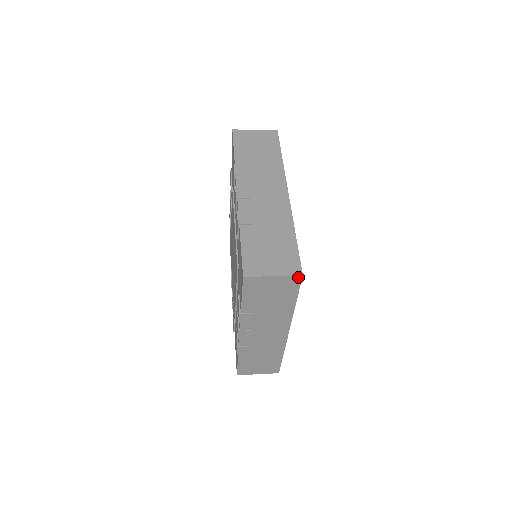
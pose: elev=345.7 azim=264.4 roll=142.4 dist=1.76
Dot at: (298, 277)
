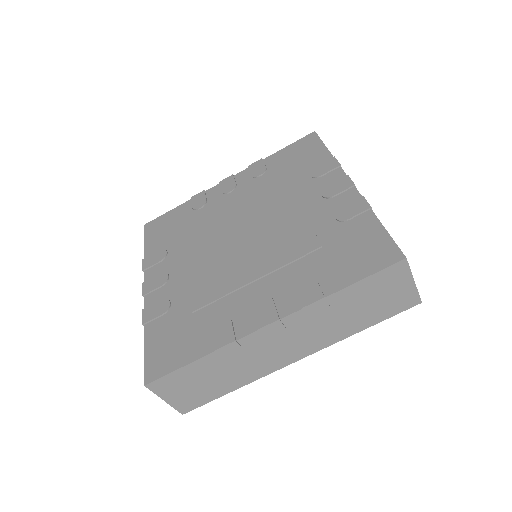
Dot at: (417, 301)
